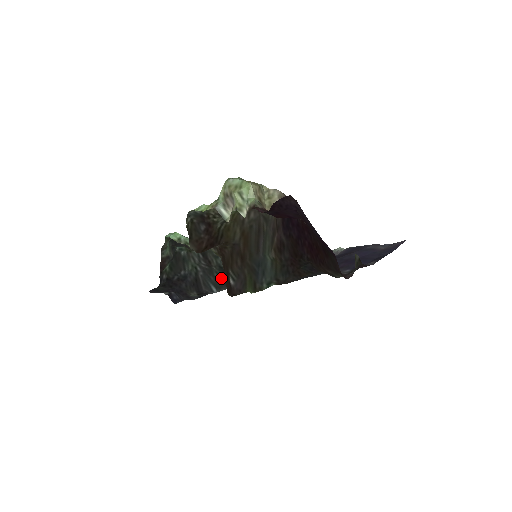
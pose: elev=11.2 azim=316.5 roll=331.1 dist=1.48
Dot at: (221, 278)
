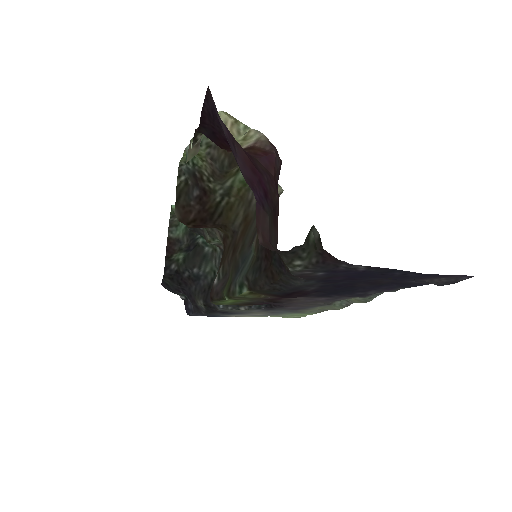
Dot at: occluded
